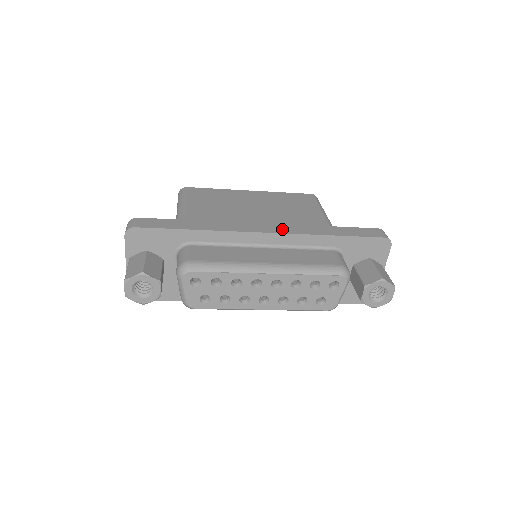
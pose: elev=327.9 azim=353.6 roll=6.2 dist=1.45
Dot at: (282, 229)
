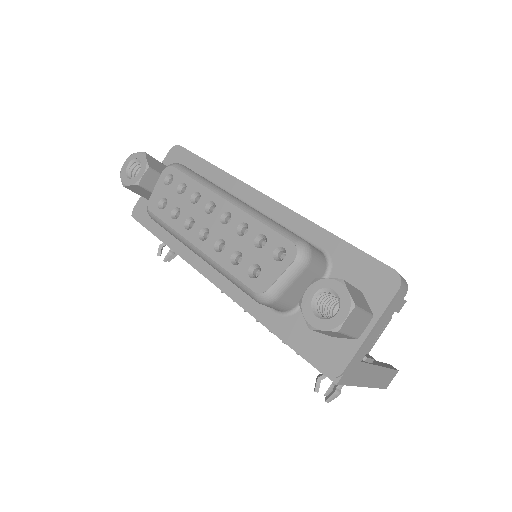
Dot at: occluded
